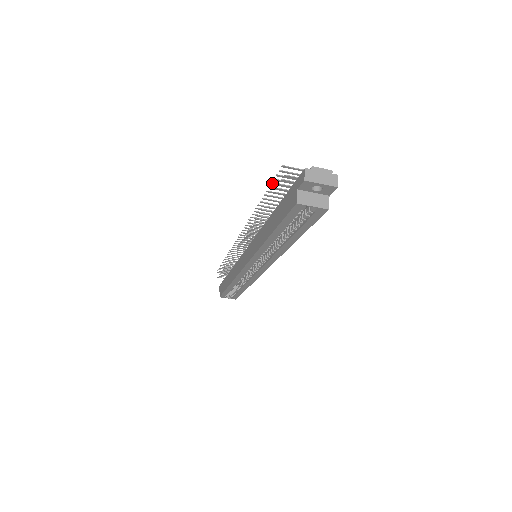
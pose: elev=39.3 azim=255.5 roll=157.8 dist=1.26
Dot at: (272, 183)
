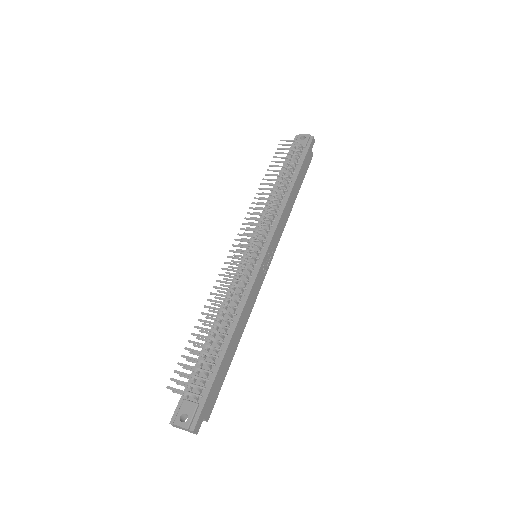
Dot at: occluded
